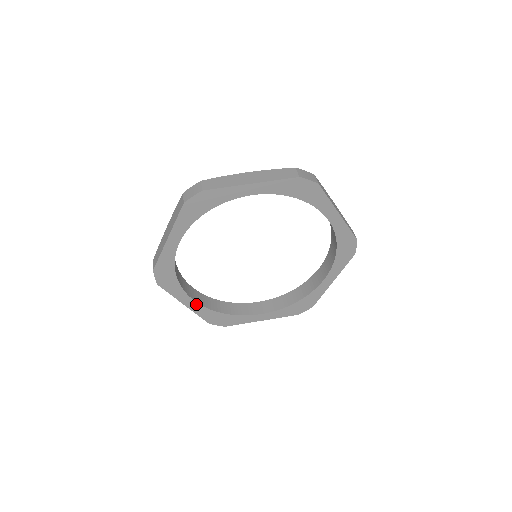
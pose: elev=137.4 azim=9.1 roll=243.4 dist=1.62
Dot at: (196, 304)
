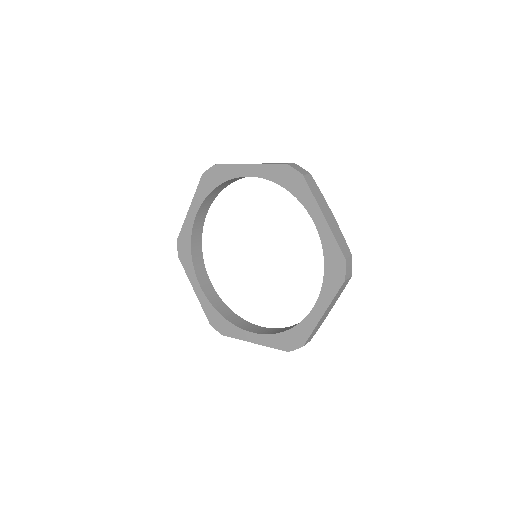
Dot at: (259, 336)
